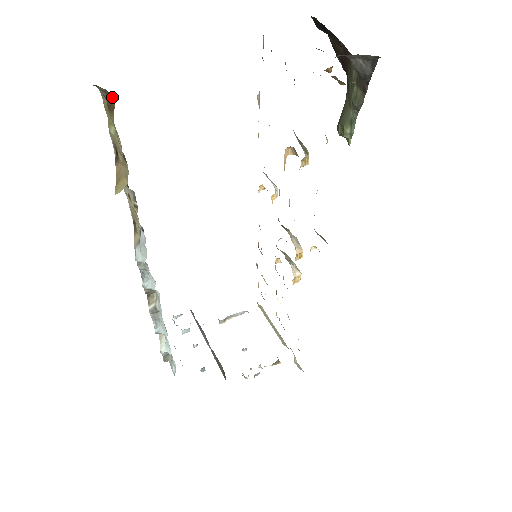
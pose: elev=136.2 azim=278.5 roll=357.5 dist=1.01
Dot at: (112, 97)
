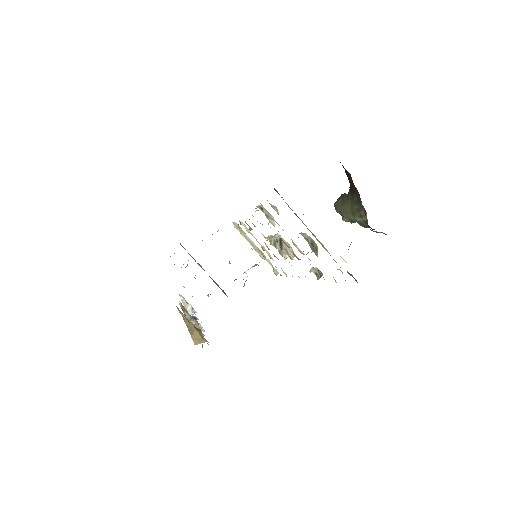
Dot at: (199, 329)
